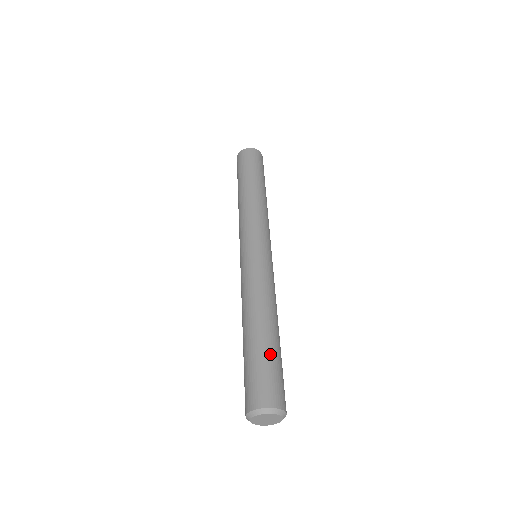
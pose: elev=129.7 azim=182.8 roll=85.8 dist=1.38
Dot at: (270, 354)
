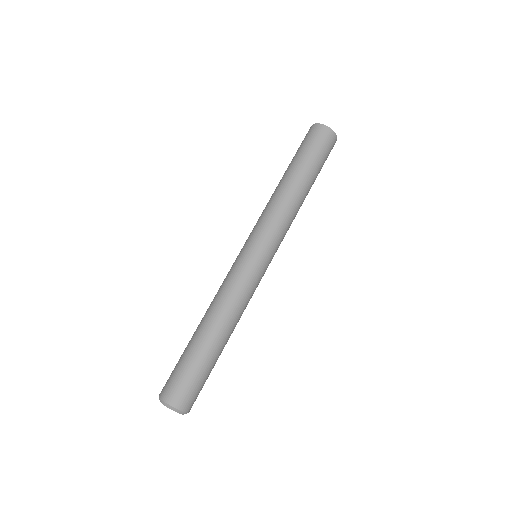
Dot at: (192, 358)
